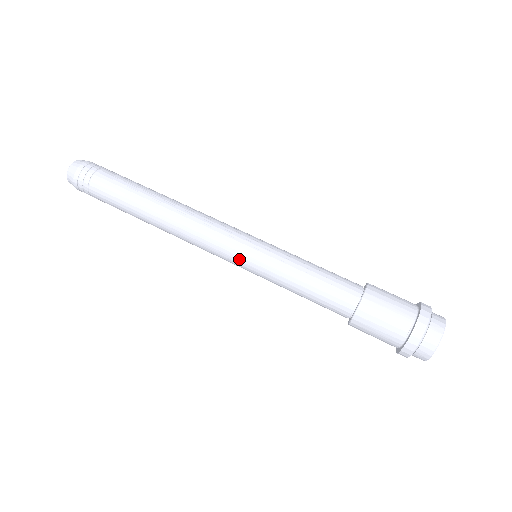
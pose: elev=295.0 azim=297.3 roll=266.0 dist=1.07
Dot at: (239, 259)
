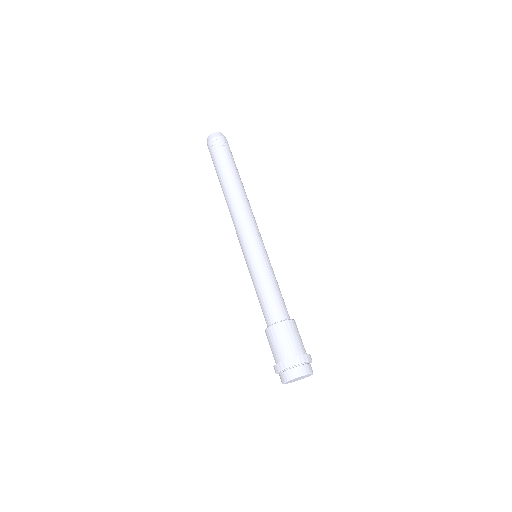
Dot at: (252, 245)
